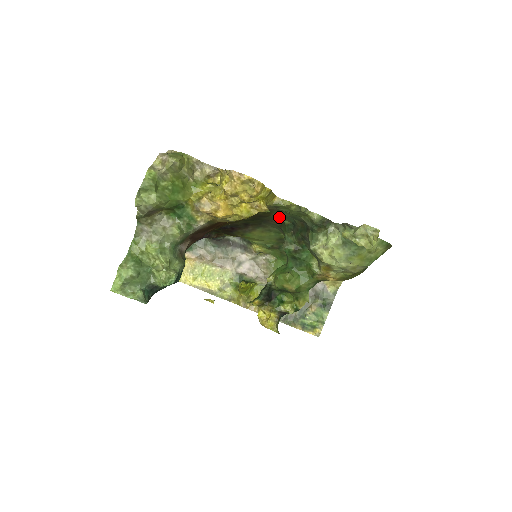
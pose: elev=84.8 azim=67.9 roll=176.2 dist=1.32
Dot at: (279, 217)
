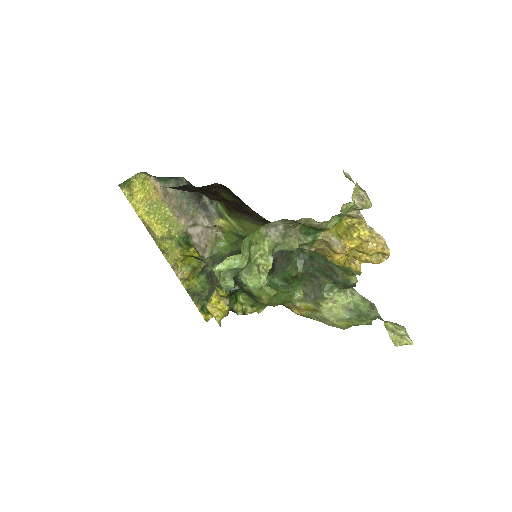
Dot at: occluded
